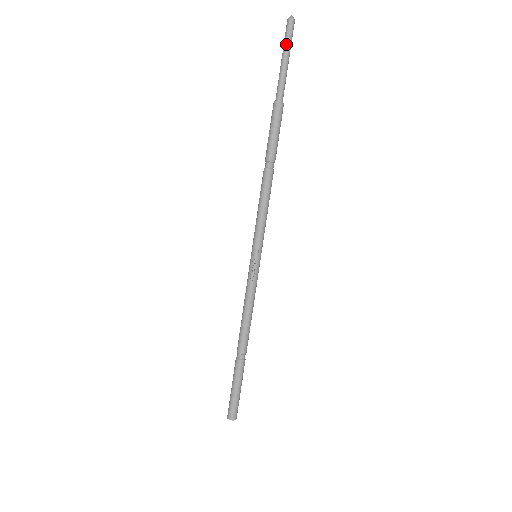
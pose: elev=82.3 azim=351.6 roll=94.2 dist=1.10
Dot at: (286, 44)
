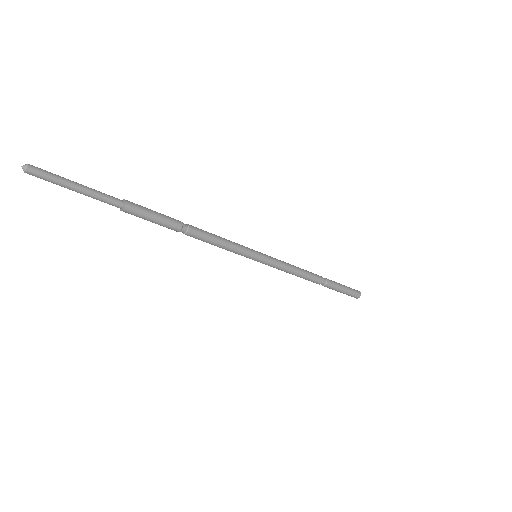
Dot at: occluded
